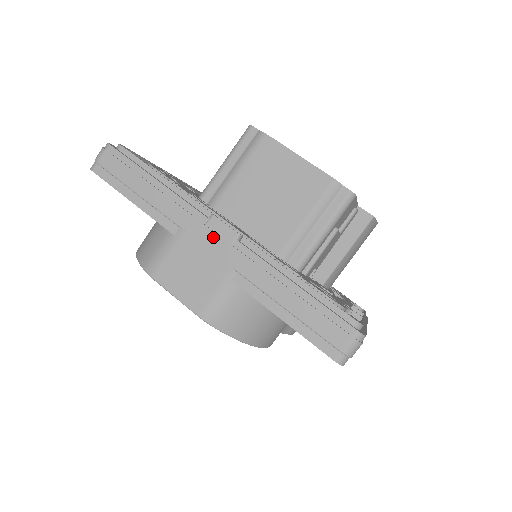
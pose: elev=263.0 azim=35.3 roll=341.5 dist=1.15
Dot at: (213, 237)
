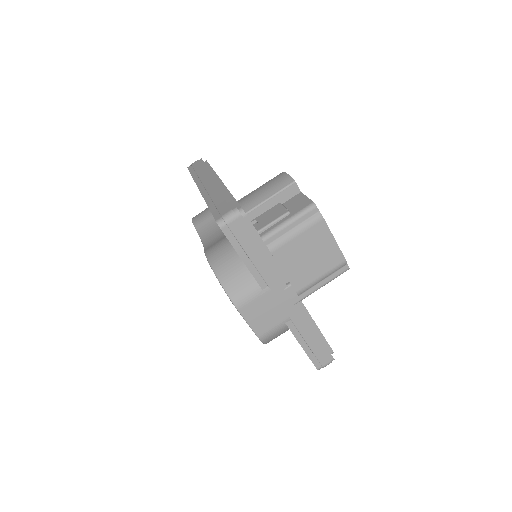
Dot at: (286, 298)
